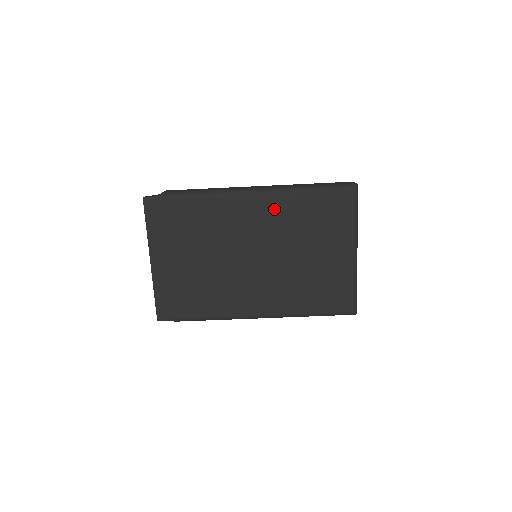
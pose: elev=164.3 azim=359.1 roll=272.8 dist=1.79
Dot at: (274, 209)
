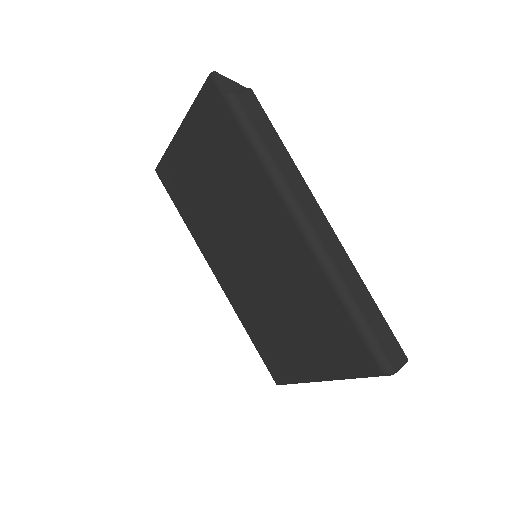
Dot at: (301, 265)
